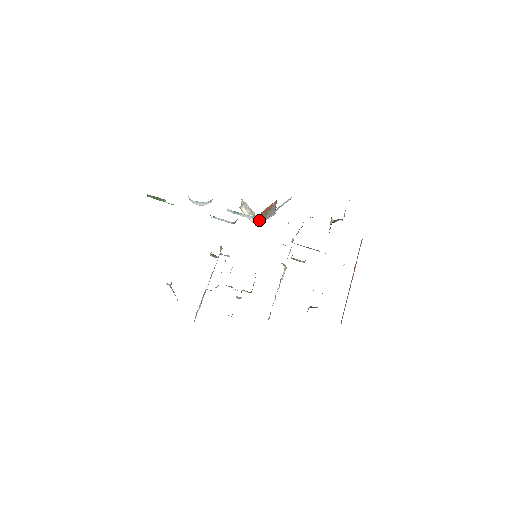
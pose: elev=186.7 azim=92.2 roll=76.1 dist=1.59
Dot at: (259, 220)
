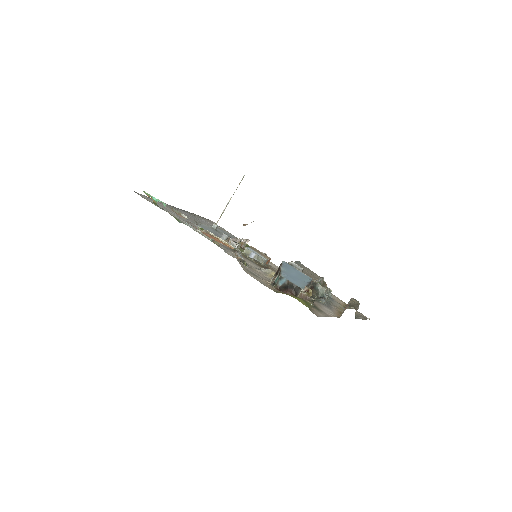
Dot at: occluded
